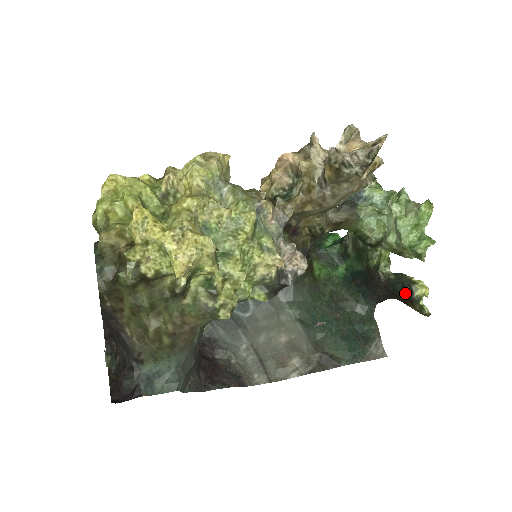
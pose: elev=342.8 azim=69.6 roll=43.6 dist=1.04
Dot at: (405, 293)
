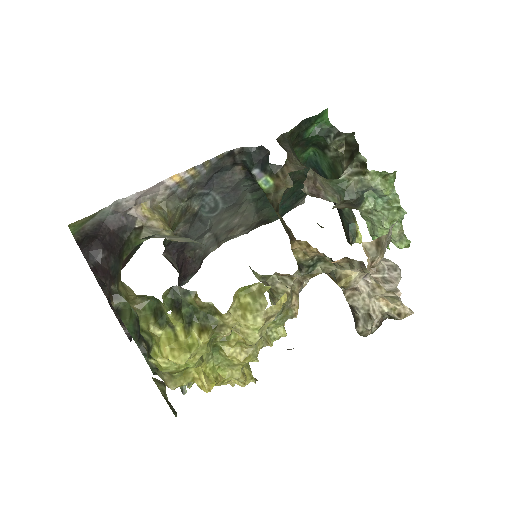
Dot at: (346, 233)
